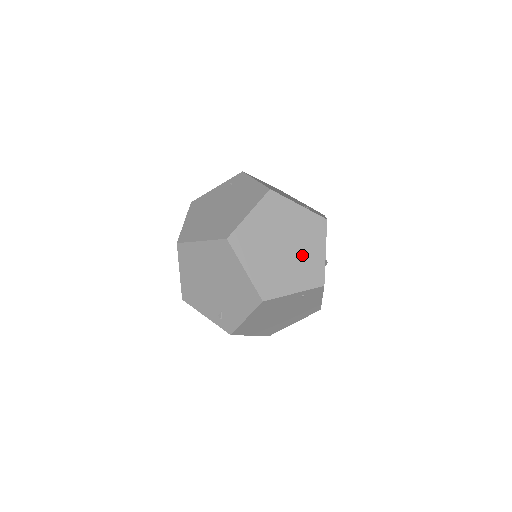
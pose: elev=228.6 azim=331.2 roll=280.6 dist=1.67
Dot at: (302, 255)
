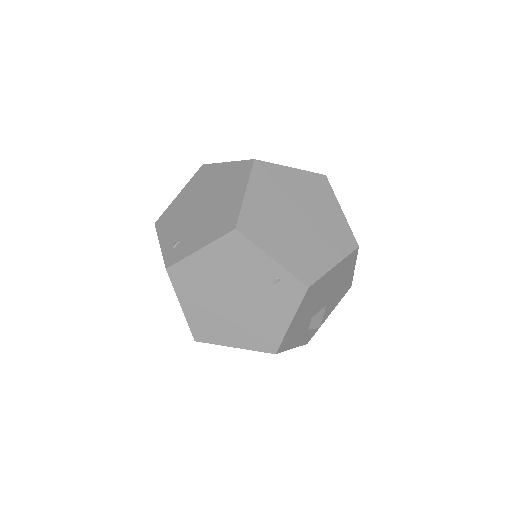
Dot at: (310, 242)
